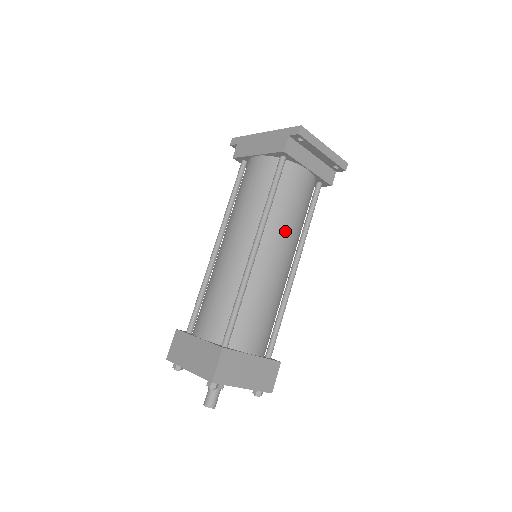
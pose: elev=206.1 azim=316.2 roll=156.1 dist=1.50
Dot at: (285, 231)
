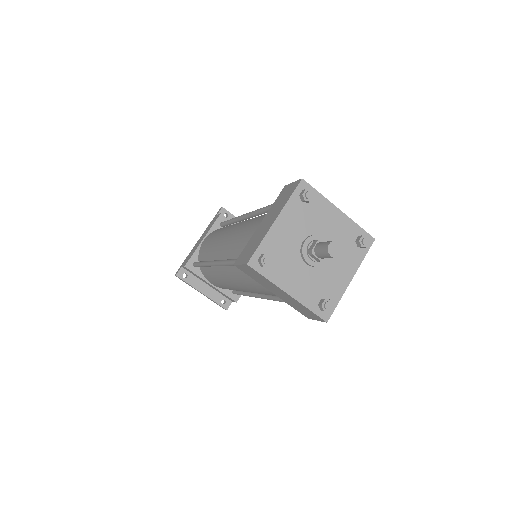
Dot at: occluded
